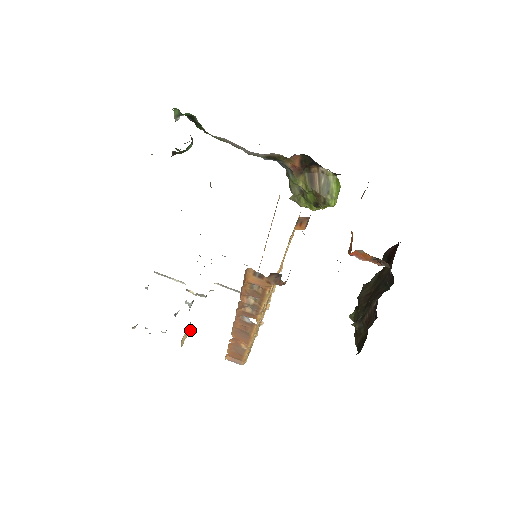
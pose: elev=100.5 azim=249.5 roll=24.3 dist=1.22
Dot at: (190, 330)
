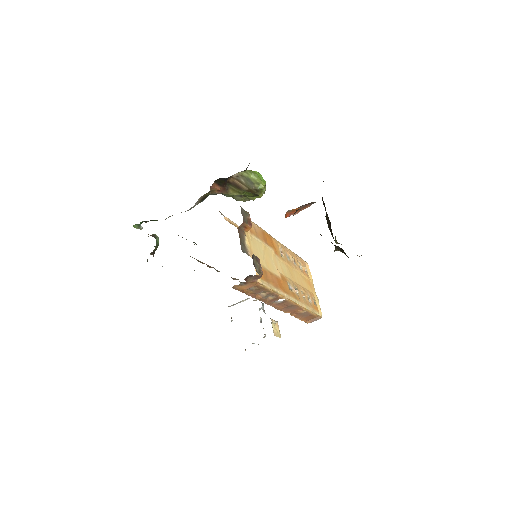
Dot at: (276, 323)
